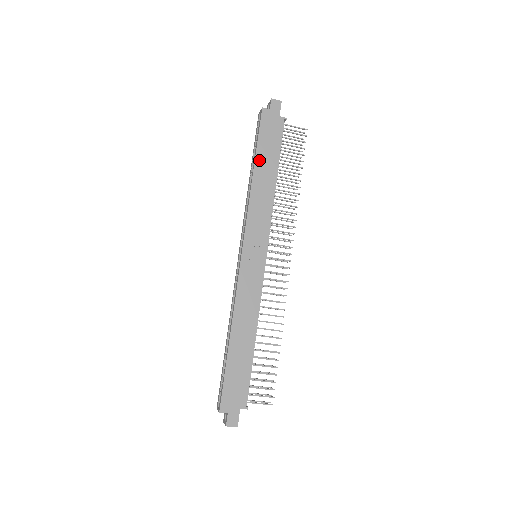
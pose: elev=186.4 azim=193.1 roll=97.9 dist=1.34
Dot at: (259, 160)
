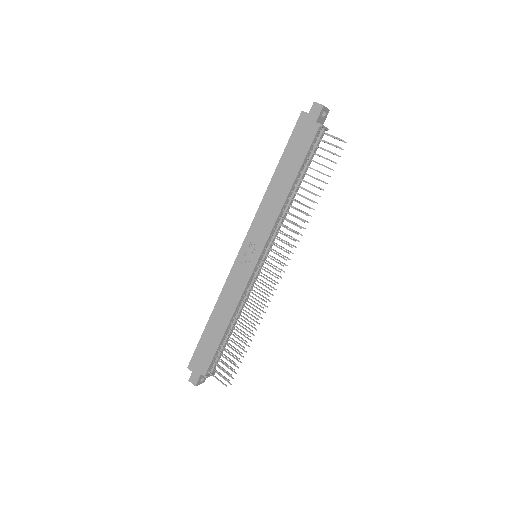
Dot at: (281, 166)
